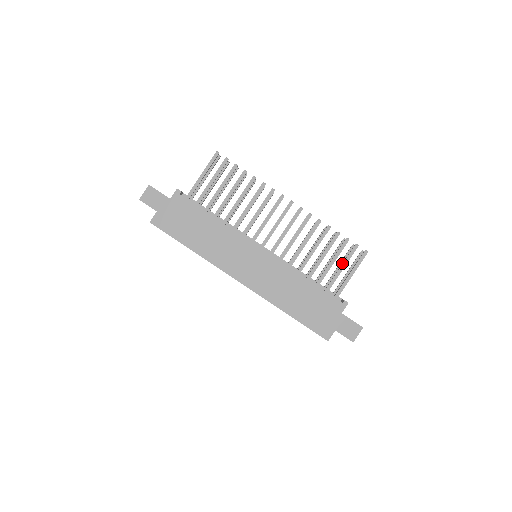
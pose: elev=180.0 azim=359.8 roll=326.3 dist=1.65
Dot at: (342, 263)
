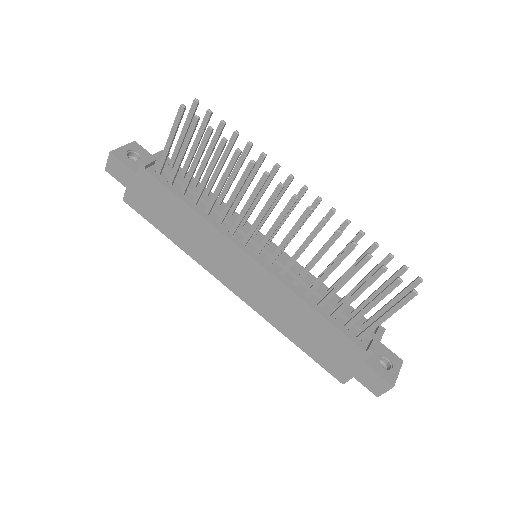
Dot at: occluded
